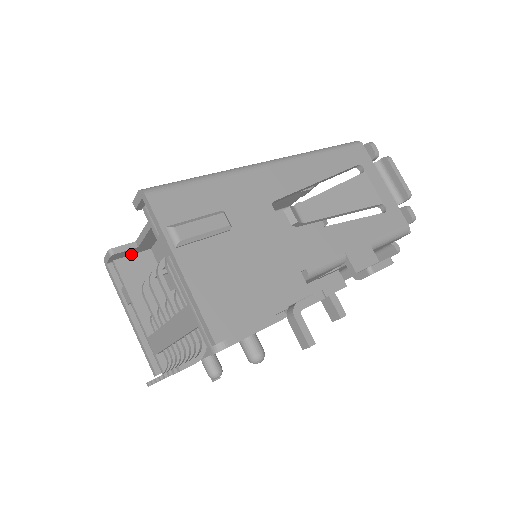
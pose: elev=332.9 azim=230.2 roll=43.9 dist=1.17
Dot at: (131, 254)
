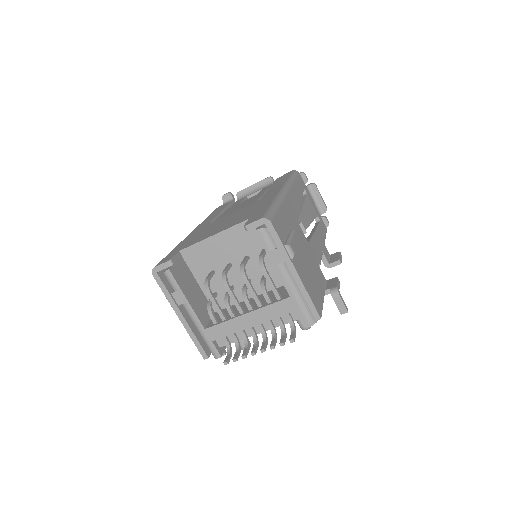
Dot at: occluded
